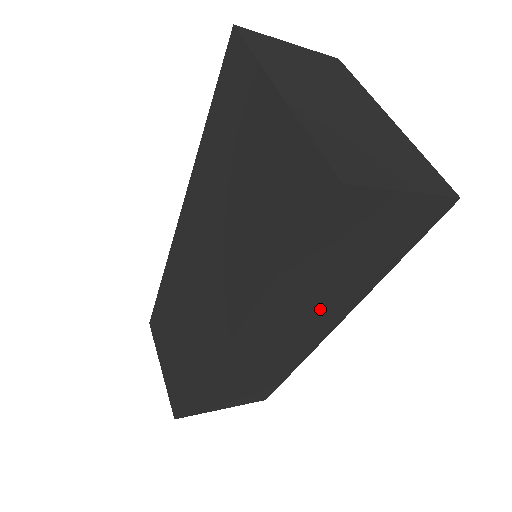
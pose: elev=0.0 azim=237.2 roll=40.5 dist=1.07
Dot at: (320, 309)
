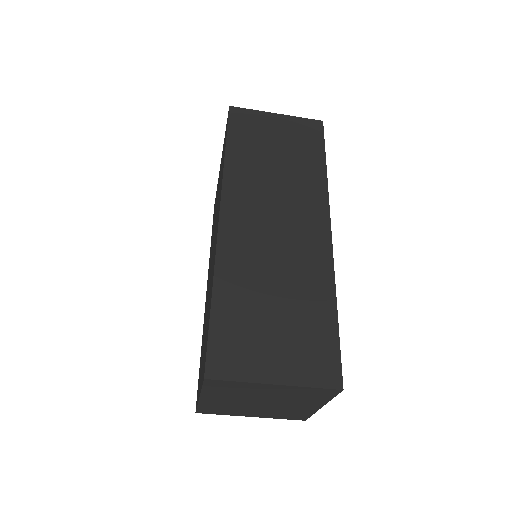
Dot at: (290, 202)
